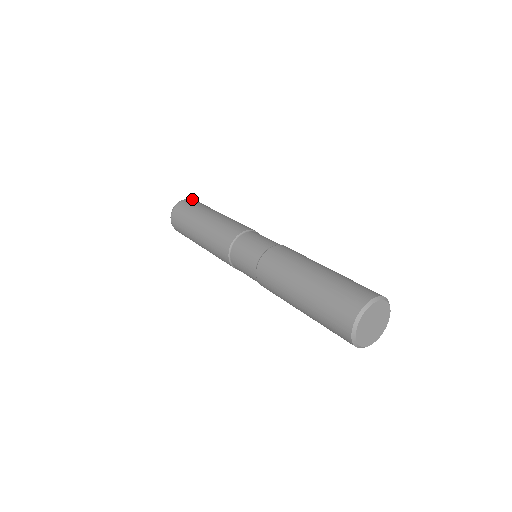
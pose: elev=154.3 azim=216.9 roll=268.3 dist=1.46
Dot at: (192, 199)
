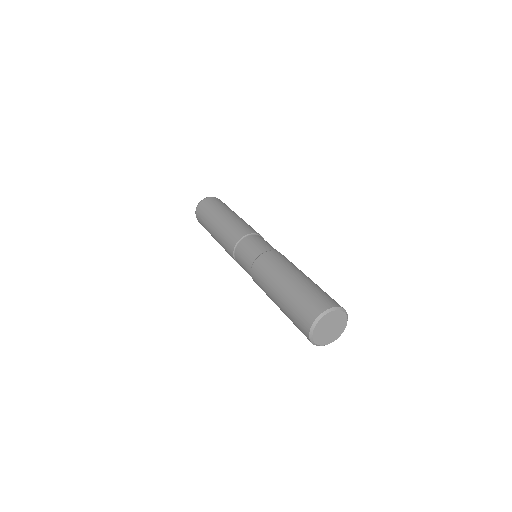
Dot at: occluded
